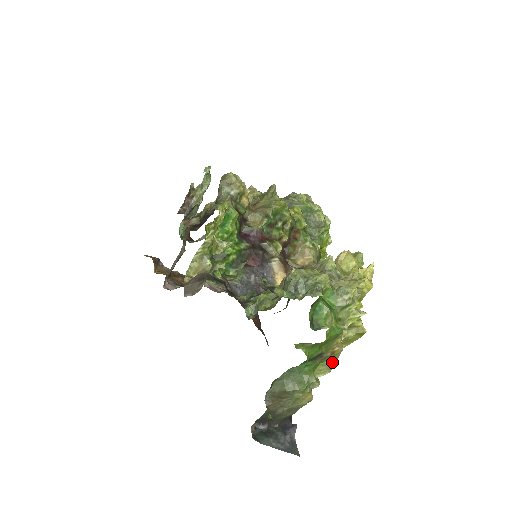
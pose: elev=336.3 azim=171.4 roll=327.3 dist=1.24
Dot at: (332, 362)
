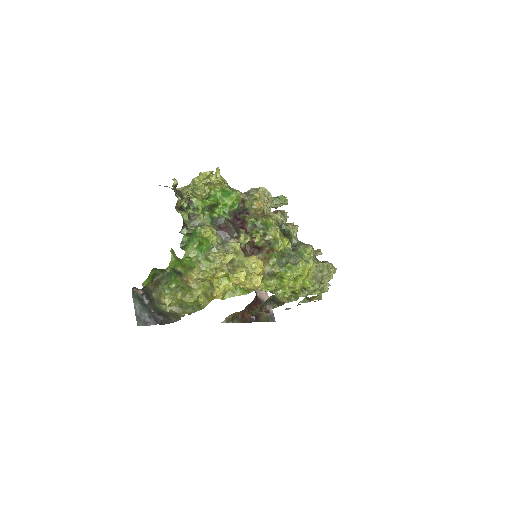
Dot at: (190, 295)
